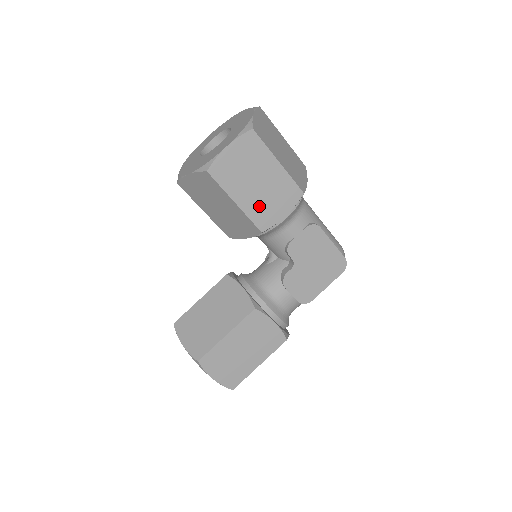
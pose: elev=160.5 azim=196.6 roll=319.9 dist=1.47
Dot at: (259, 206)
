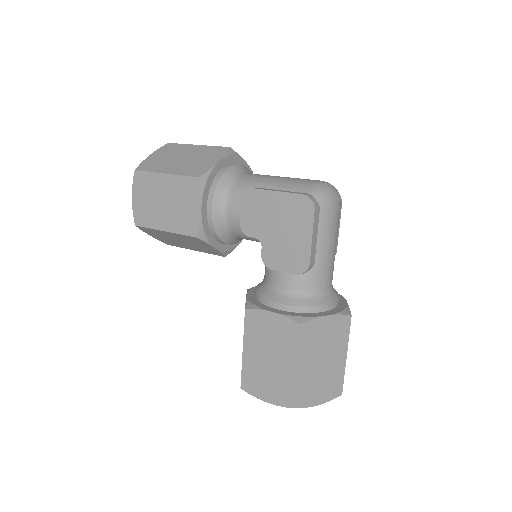
Dot at: (179, 219)
